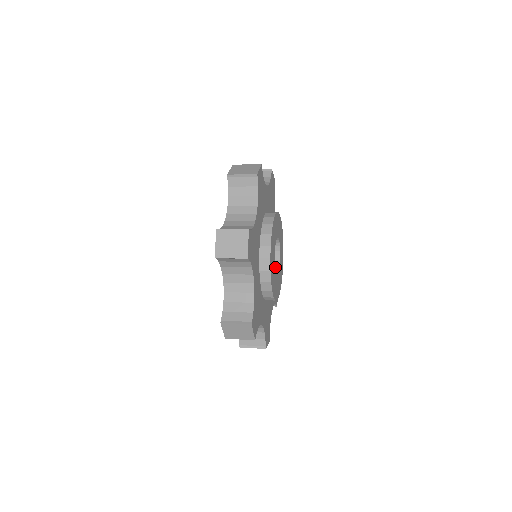
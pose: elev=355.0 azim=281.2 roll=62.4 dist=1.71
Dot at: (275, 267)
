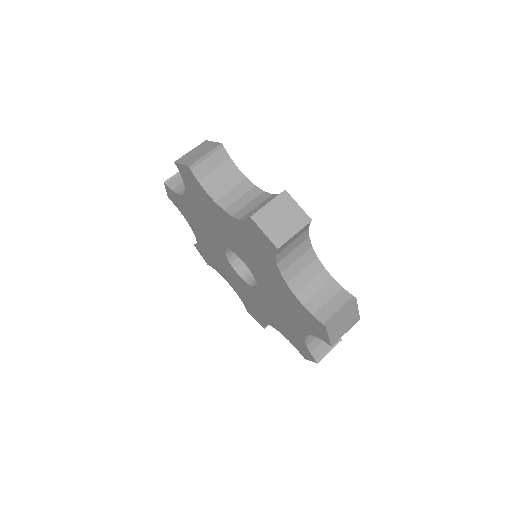
Dot at: occluded
